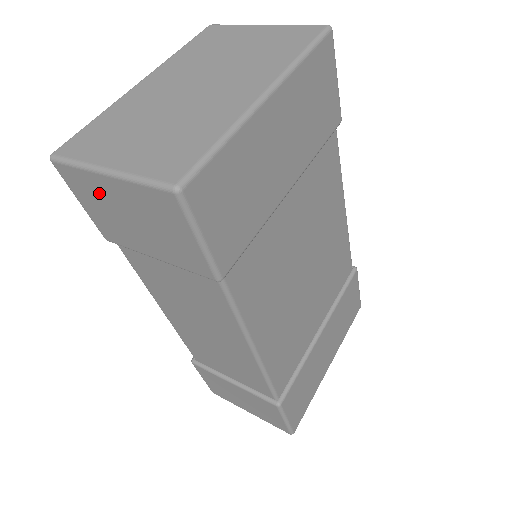
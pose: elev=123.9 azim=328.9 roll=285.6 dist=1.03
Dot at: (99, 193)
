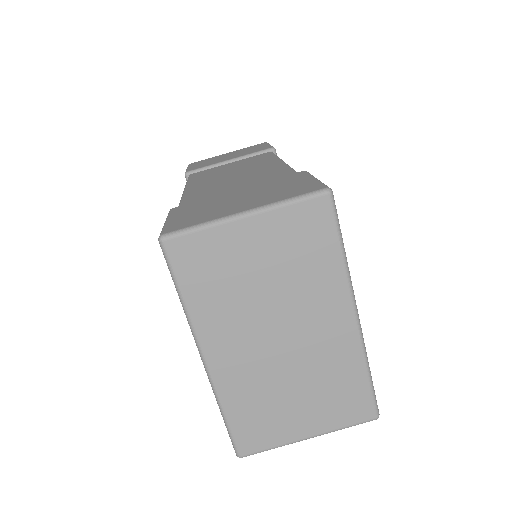
Dot at: occluded
